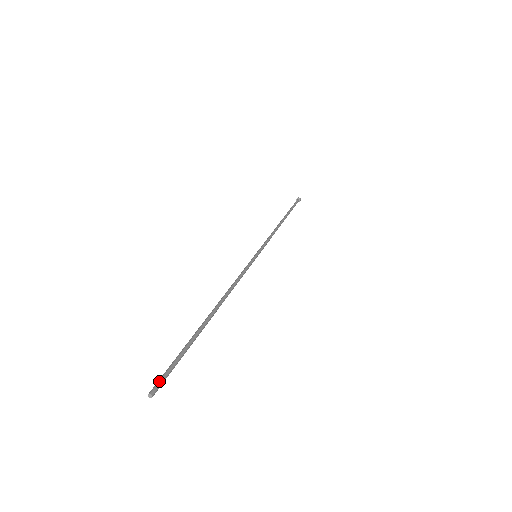
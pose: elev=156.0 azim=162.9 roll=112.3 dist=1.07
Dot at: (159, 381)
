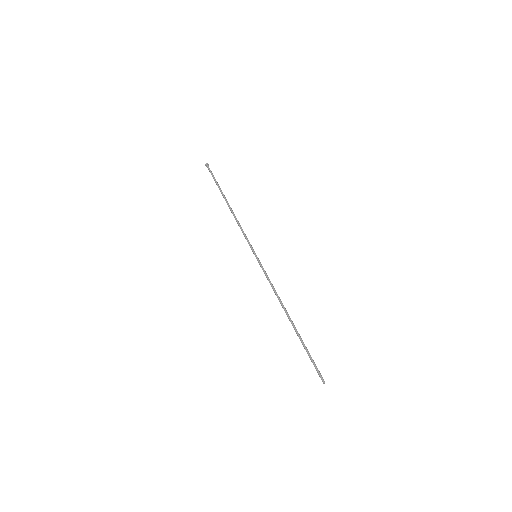
Dot at: (320, 375)
